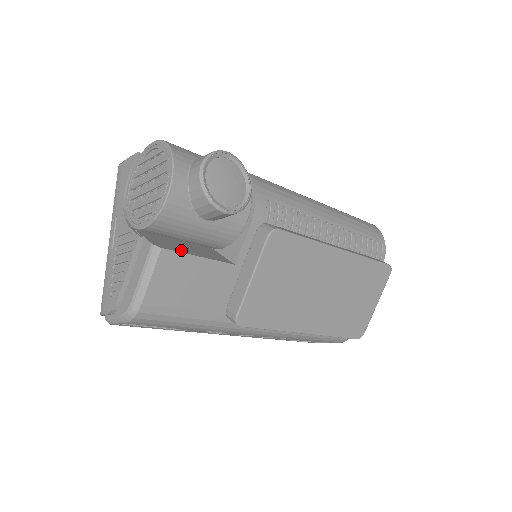
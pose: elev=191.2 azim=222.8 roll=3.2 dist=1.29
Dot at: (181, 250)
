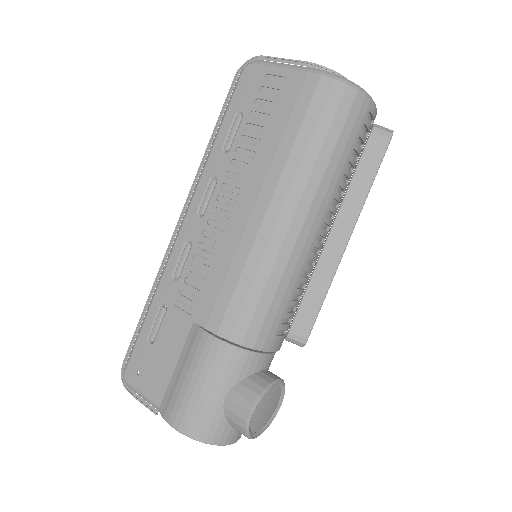
Dot at: occluded
